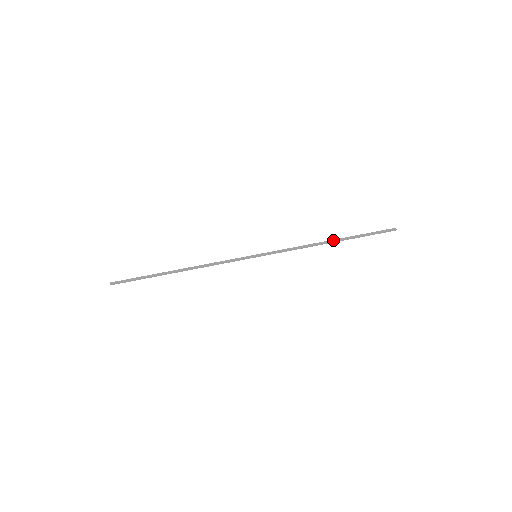
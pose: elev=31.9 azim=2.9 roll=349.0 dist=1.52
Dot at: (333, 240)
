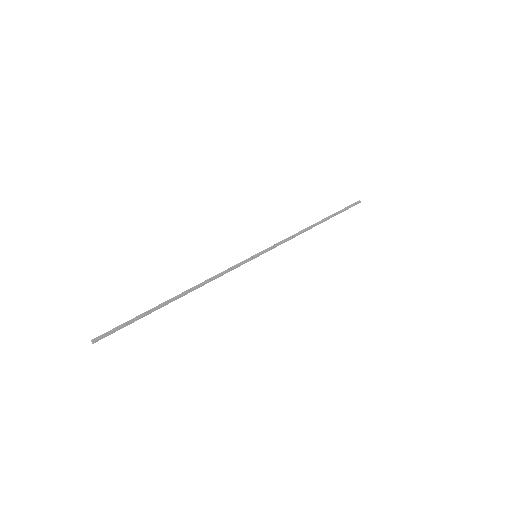
Dot at: (318, 222)
